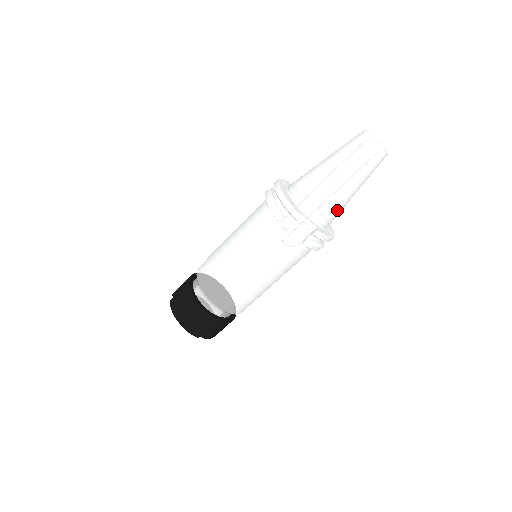
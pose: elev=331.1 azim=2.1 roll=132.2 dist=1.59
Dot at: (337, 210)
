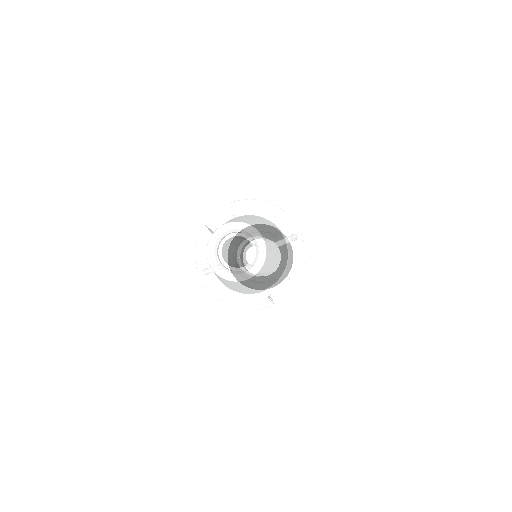
Dot at: (284, 259)
